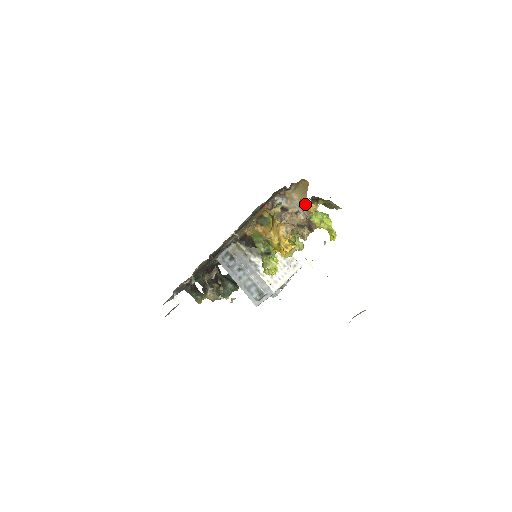
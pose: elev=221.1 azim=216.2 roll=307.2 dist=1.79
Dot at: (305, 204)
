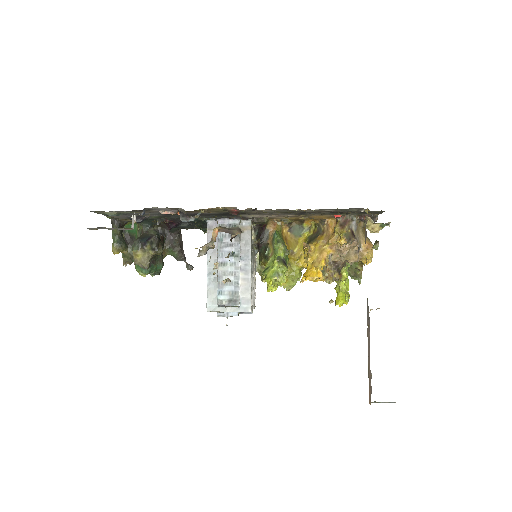
Dot at: (377, 248)
